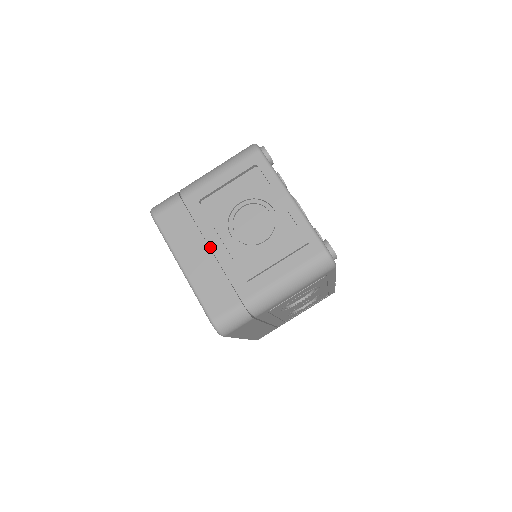
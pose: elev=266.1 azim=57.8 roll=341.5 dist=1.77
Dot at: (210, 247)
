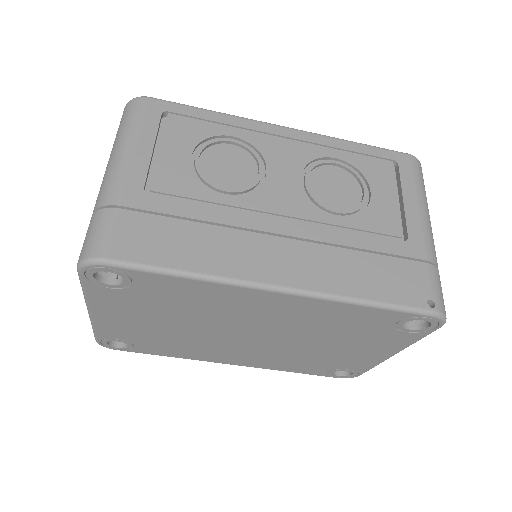
Dot at: occluded
